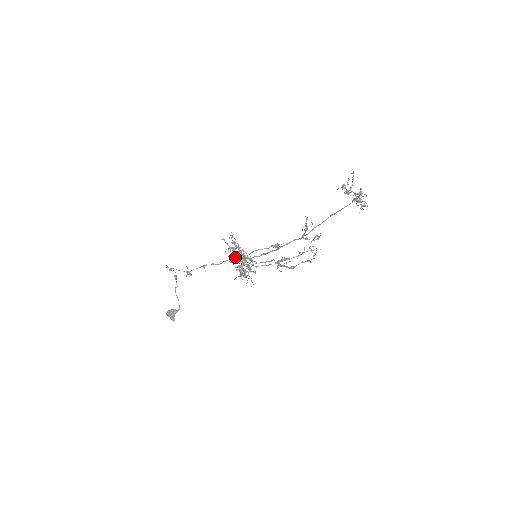
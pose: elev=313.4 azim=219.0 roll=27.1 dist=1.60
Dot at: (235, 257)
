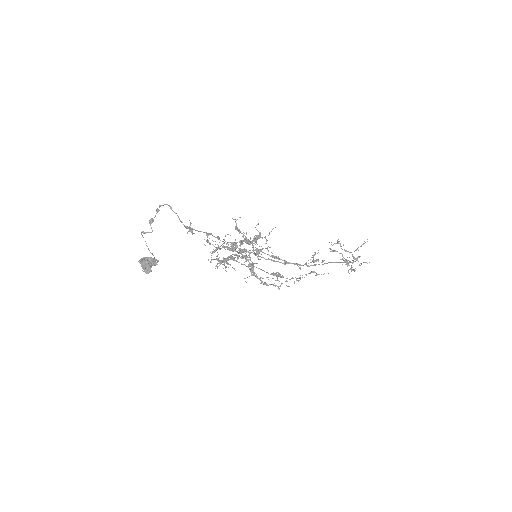
Dot at: occluded
